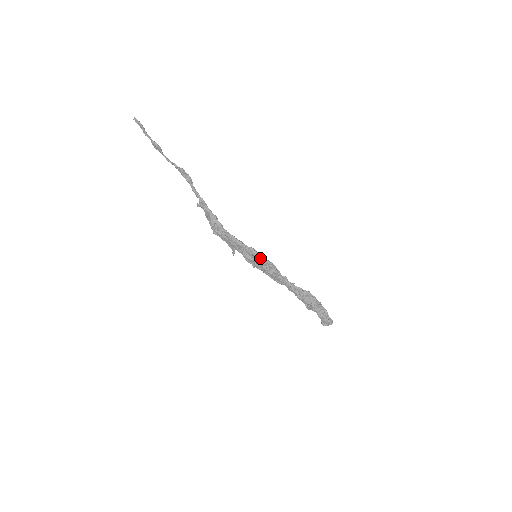
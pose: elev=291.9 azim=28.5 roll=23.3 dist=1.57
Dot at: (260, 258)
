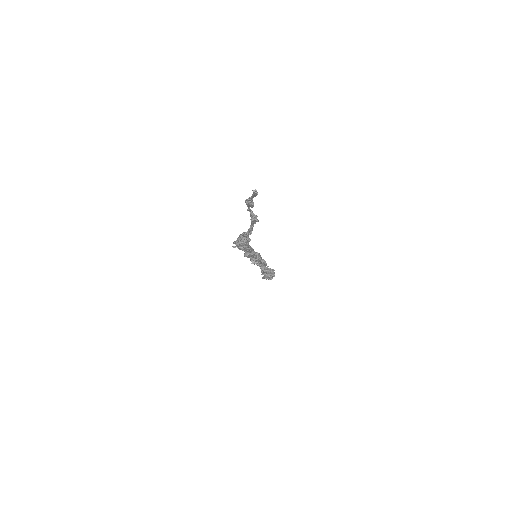
Dot at: (260, 260)
